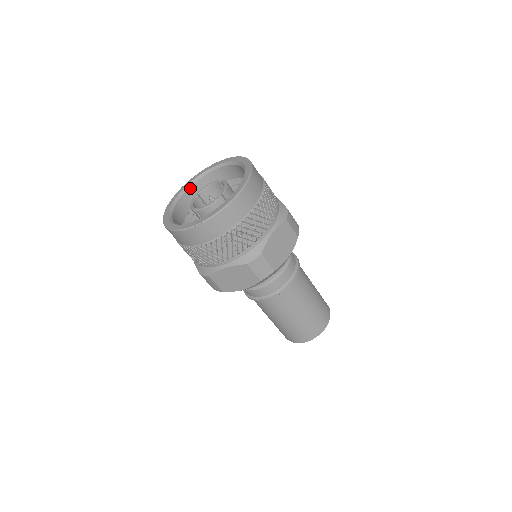
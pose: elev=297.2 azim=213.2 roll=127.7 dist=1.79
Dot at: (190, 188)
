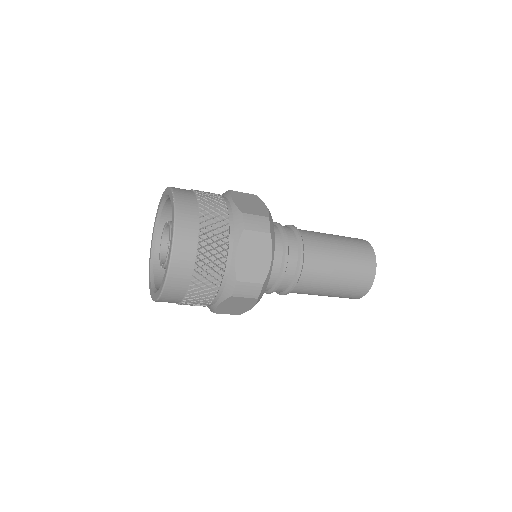
Dot at: (157, 233)
